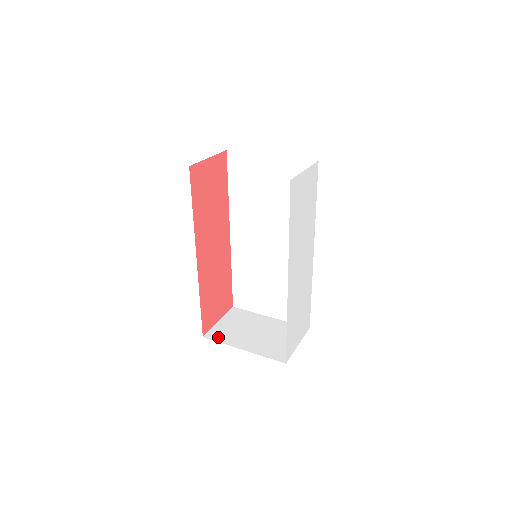
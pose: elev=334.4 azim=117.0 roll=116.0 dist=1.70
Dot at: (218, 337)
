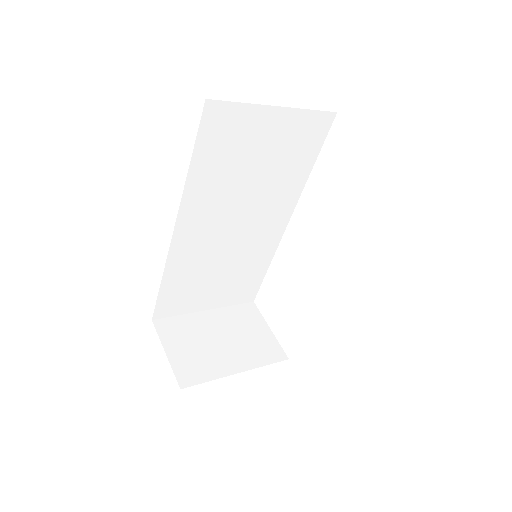
Dot at: (196, 376)
